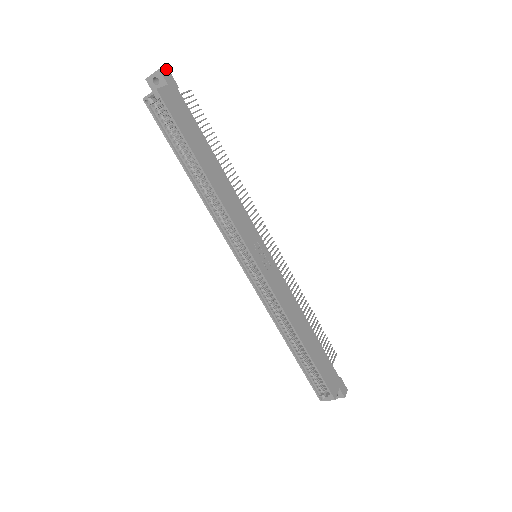
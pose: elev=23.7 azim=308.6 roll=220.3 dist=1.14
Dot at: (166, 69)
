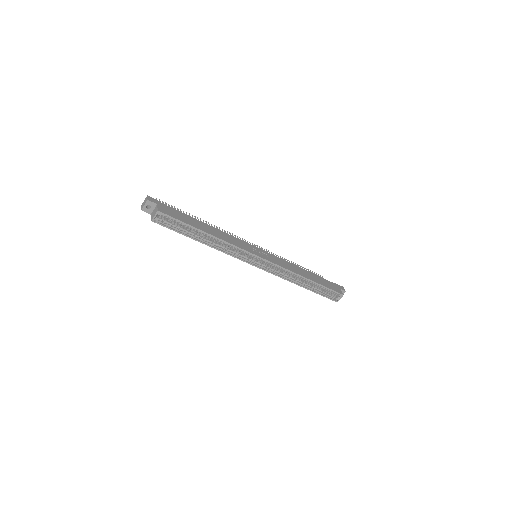
Dot at: (148, 197)
